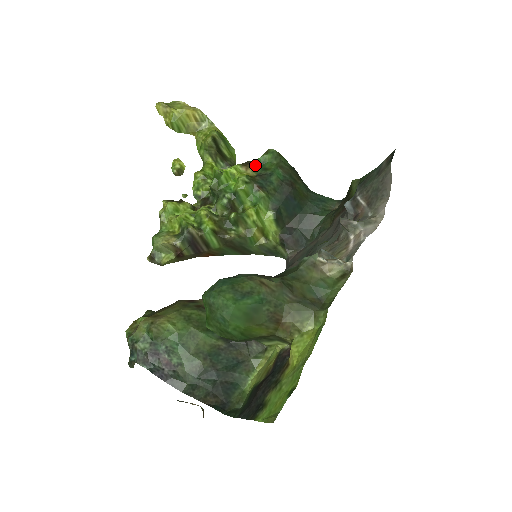
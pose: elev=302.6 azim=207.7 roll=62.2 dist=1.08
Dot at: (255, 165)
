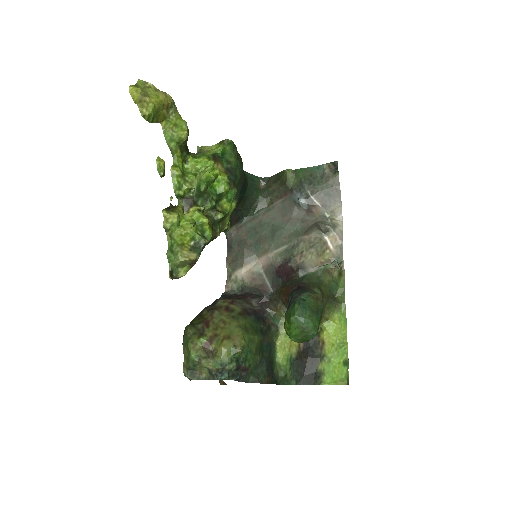
Dot at: (220, 158)
